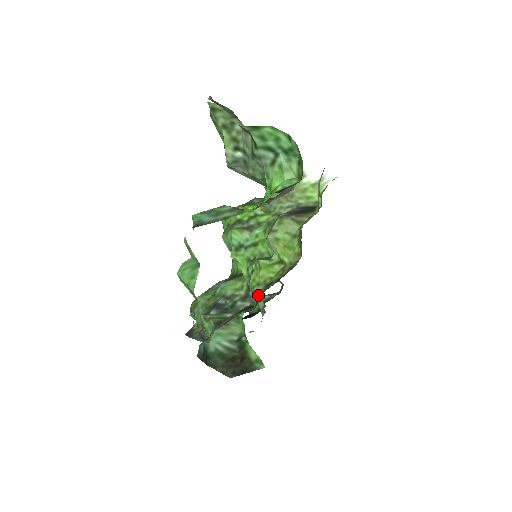
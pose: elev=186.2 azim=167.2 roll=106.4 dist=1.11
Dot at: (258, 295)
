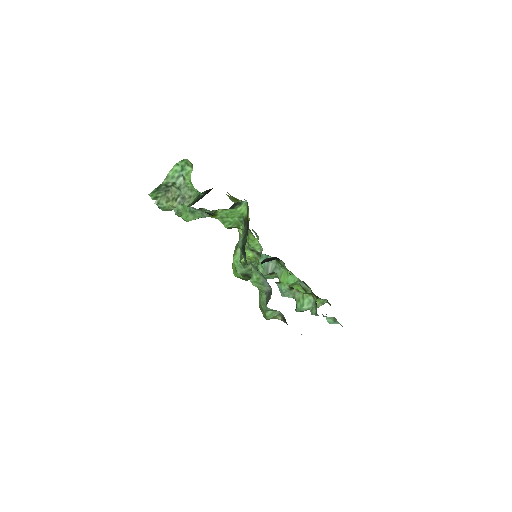
Dot at: (249, 231)
